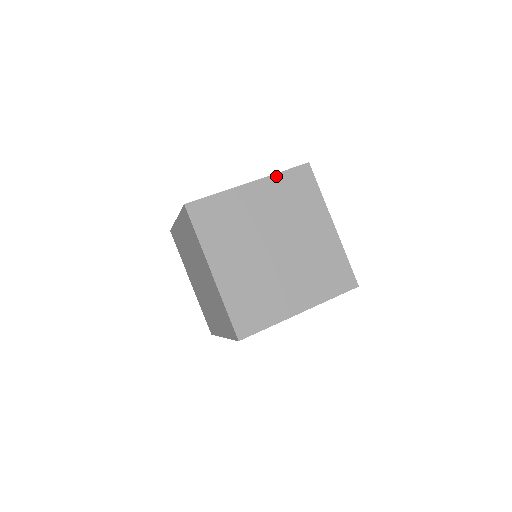
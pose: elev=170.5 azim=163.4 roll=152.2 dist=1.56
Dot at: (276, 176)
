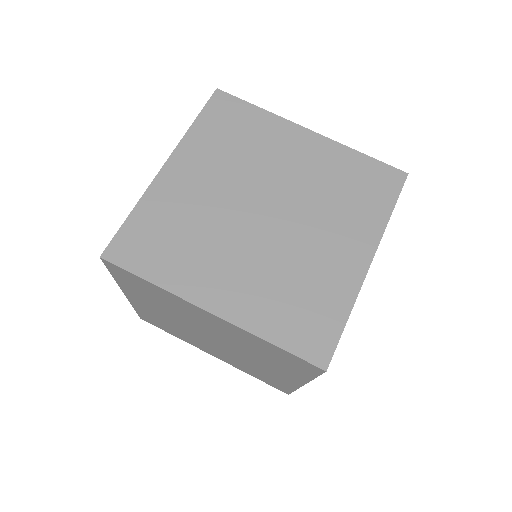
Dot at: (349, 151)
